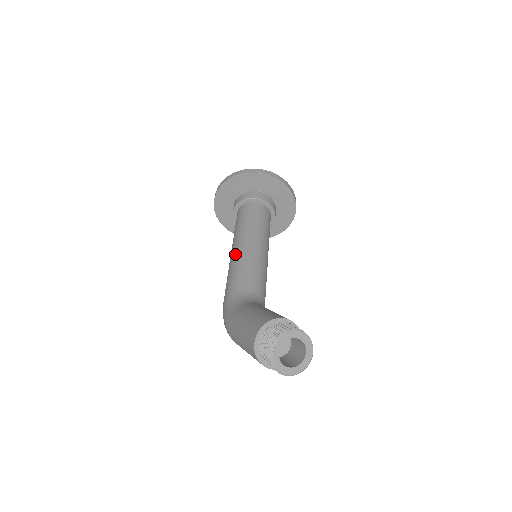
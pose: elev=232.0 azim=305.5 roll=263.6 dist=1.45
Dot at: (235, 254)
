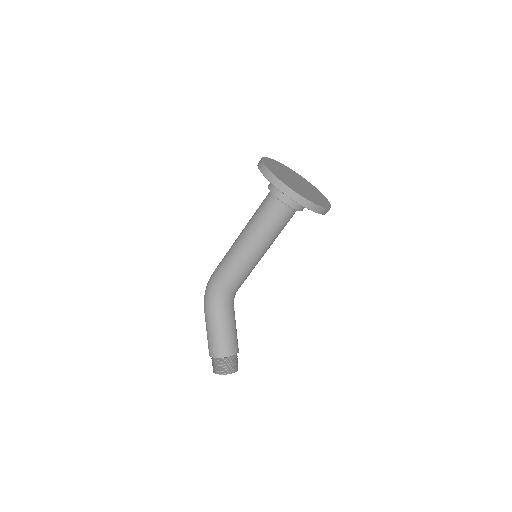
Dot at: (242, 255)
